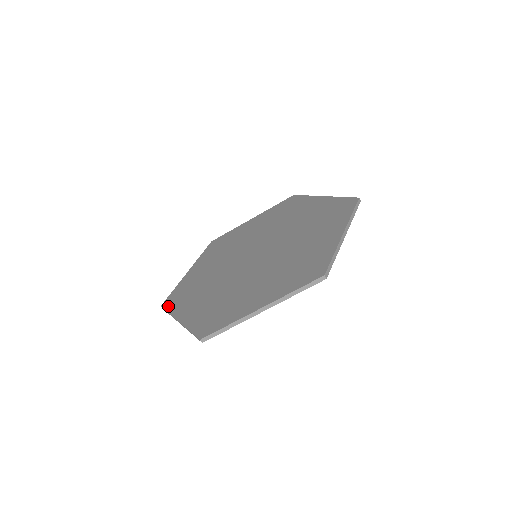
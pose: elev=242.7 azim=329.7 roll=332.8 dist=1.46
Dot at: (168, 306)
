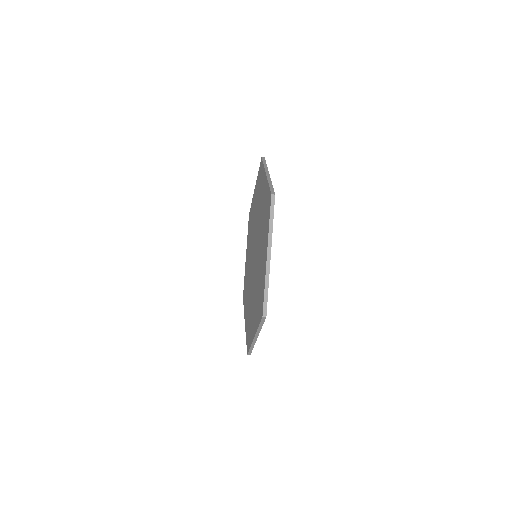
Dot at: (248, 347)
